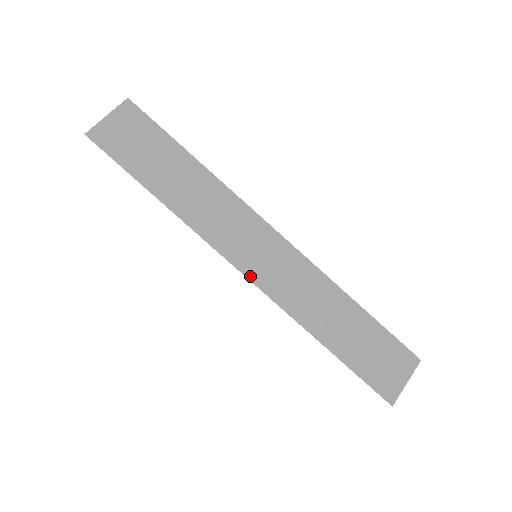
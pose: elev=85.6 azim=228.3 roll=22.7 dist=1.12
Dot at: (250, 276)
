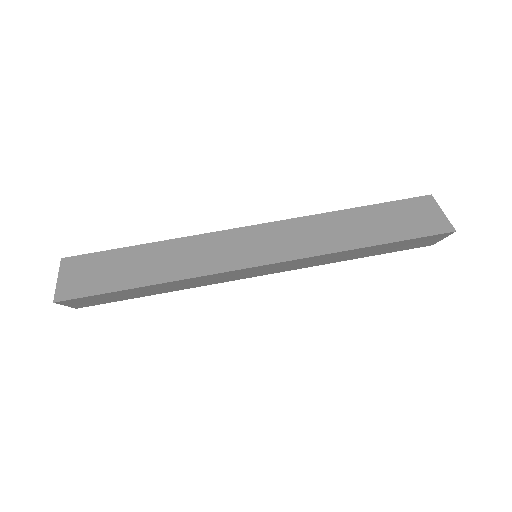
Dot at: (266, 262)
